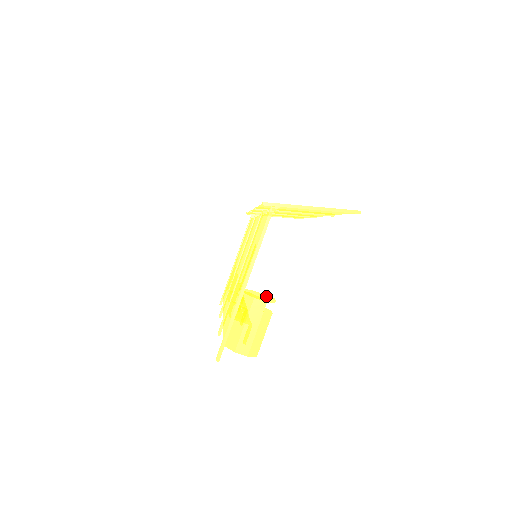
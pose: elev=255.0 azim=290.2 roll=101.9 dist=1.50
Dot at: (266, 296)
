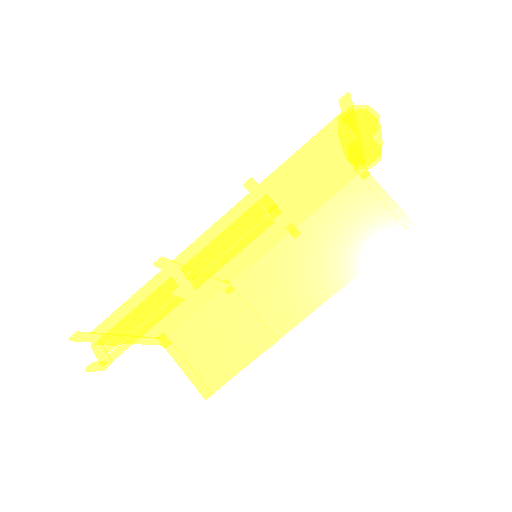
Dot at: occluded
